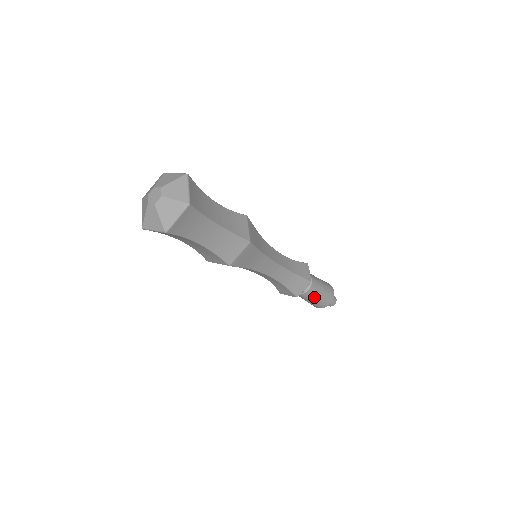
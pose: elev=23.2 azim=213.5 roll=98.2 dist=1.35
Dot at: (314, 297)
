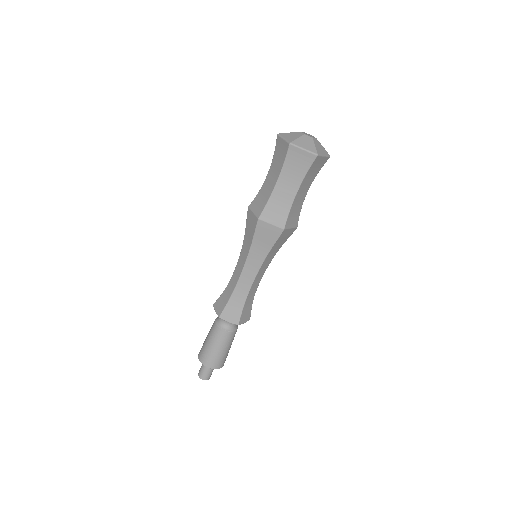
Dot at: (228, 345)
